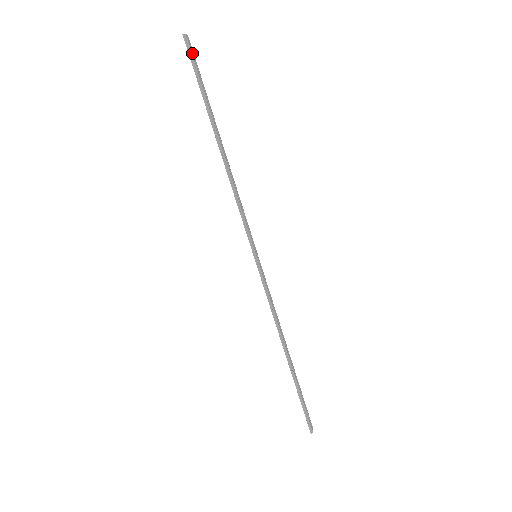
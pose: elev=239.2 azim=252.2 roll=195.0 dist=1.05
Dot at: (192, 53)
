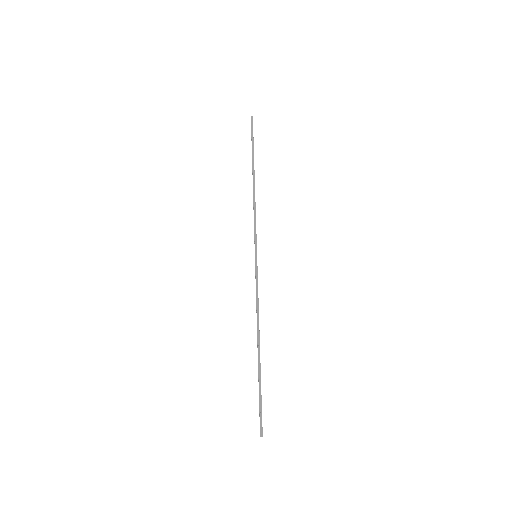
Dot at: occluded
